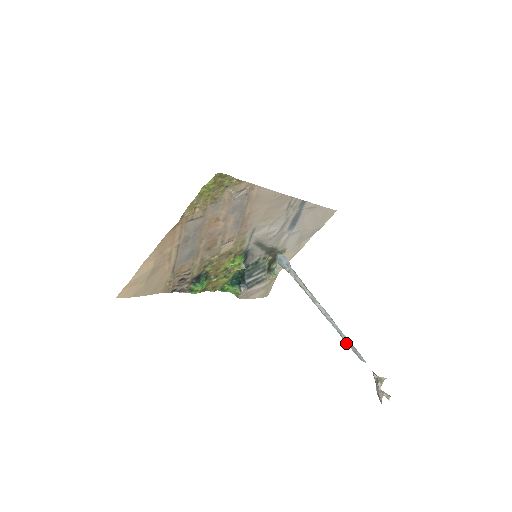
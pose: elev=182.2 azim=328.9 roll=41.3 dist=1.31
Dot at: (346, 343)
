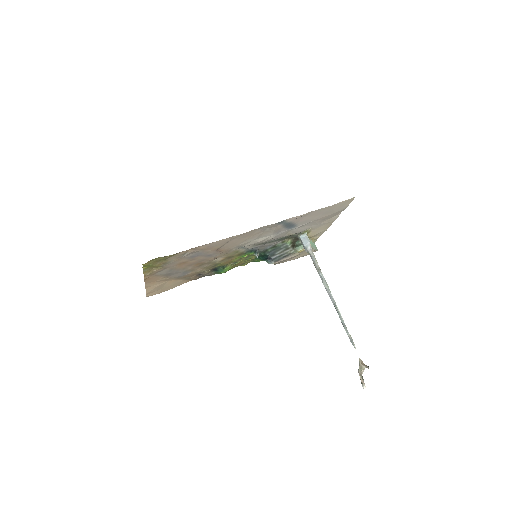
Dot at: (344, 327)
